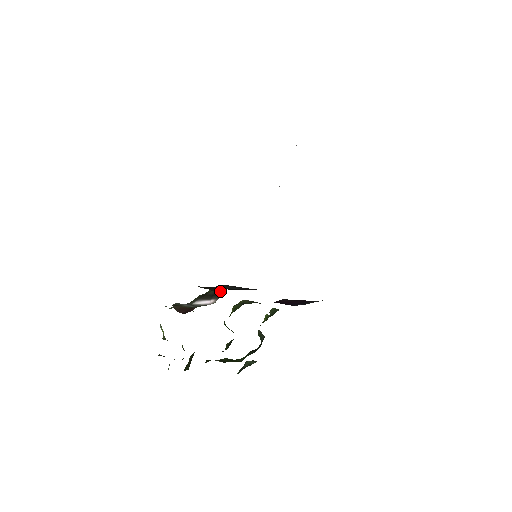
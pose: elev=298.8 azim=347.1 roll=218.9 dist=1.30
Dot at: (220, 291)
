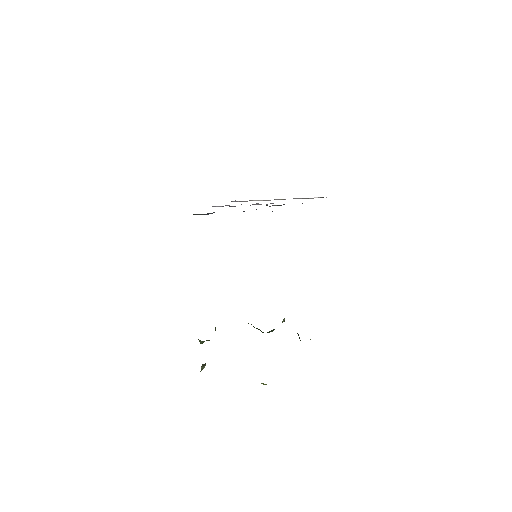
Dot at: occluded
